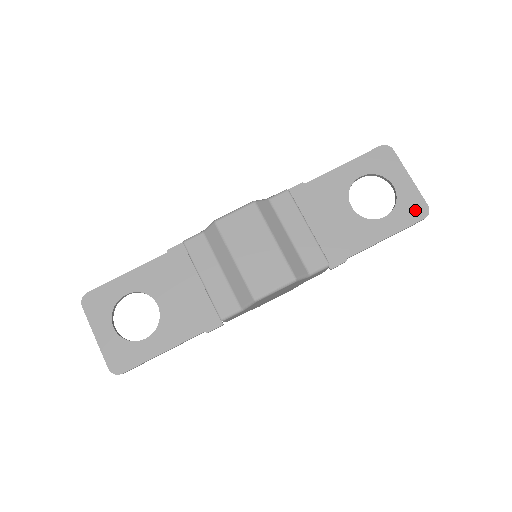
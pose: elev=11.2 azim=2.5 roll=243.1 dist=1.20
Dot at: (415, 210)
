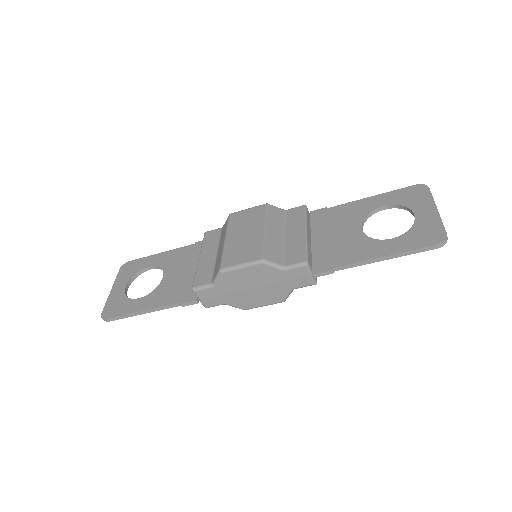
Dot at: (429, 236)
